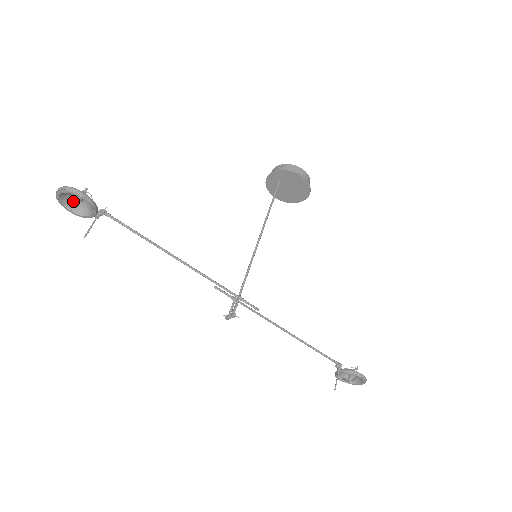
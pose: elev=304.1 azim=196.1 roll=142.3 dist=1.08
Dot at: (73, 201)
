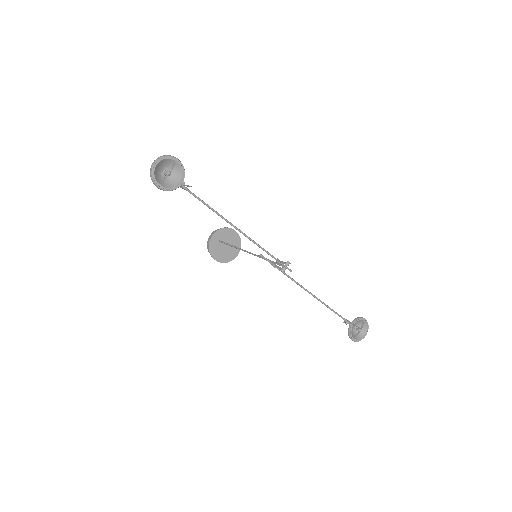
Dot at: (160, 177)
